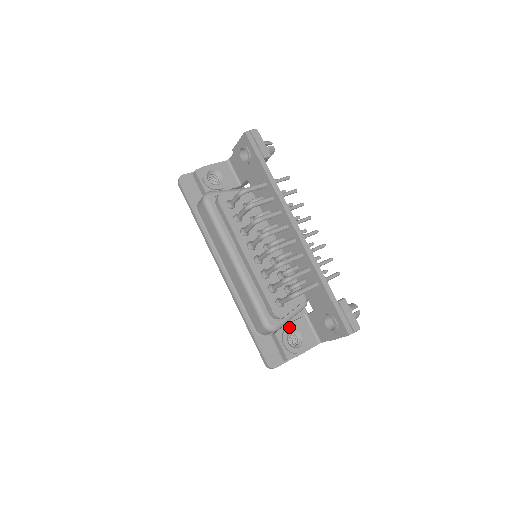
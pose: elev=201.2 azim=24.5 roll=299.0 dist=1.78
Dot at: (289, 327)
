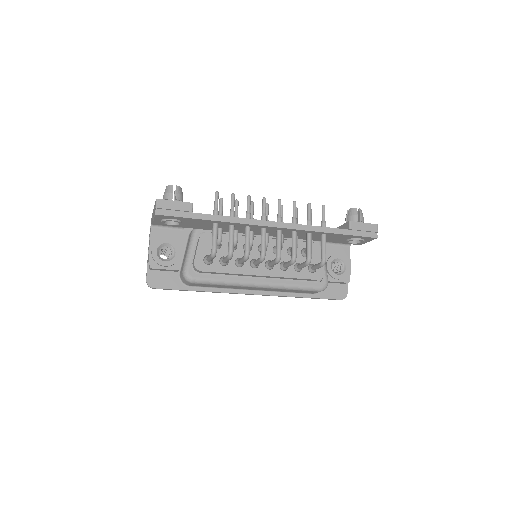
Dot at: (327, 266)
